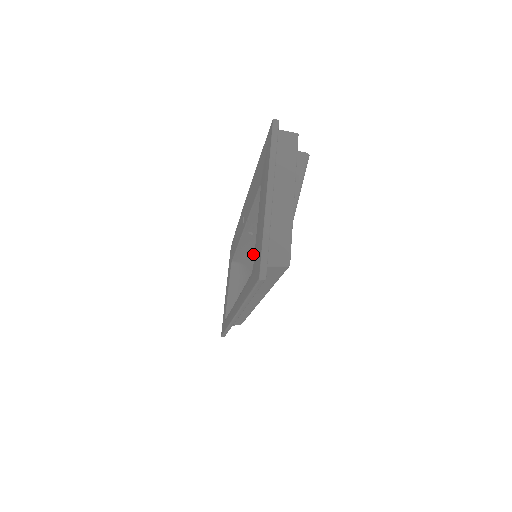
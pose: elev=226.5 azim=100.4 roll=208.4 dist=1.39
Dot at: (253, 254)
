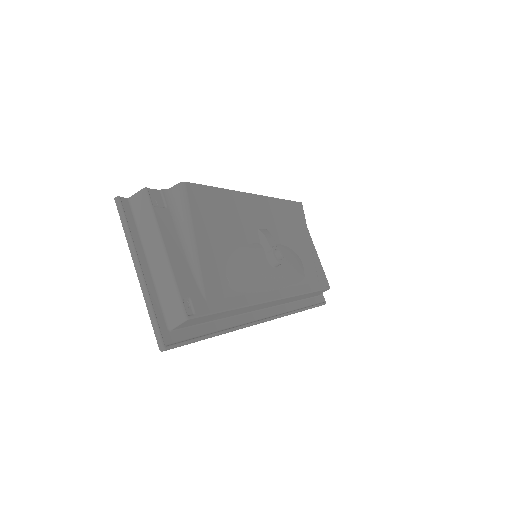
Dot at: occluded
